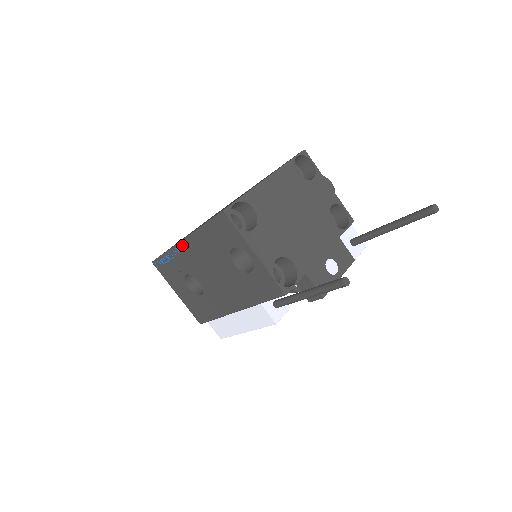
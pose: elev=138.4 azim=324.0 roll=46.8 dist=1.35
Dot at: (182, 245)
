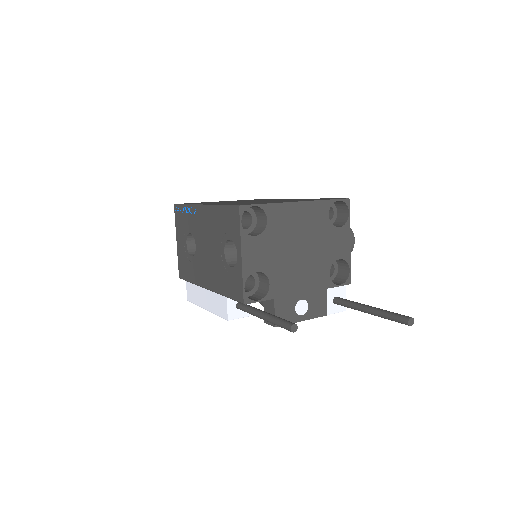
Dot at: (200, 208)
